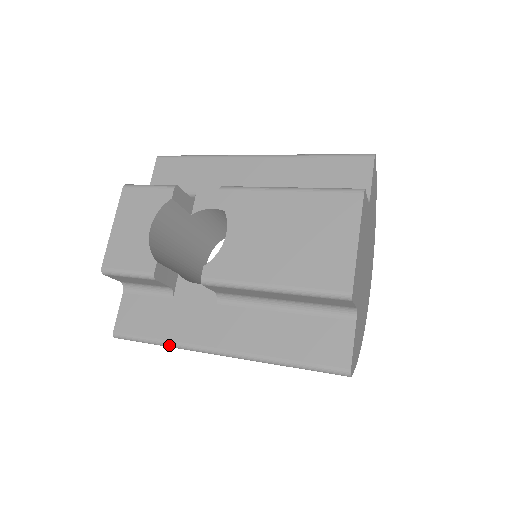
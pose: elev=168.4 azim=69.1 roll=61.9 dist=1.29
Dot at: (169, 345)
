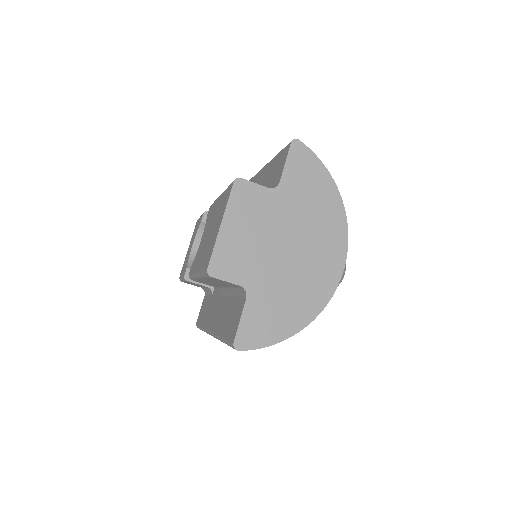
Dot at: (204, 331)
